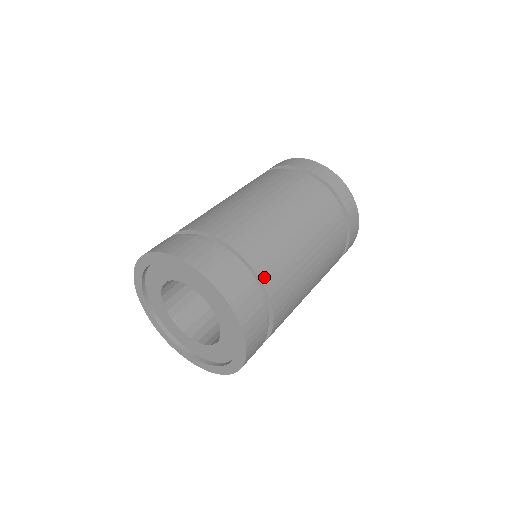
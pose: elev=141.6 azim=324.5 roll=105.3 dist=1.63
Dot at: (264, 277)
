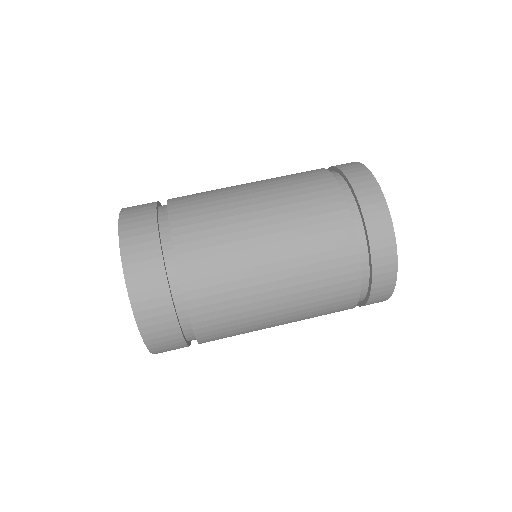
Dot at: (190, 295)
